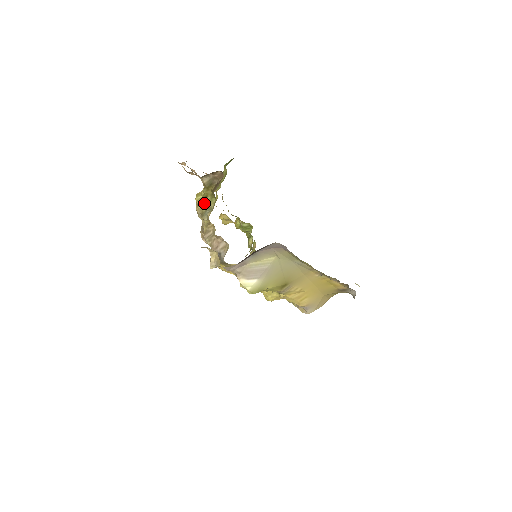
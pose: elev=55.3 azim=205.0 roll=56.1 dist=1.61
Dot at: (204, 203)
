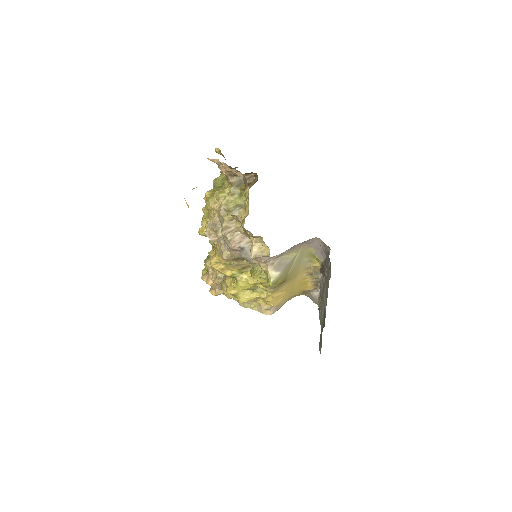
Dot at: (230, 200)
